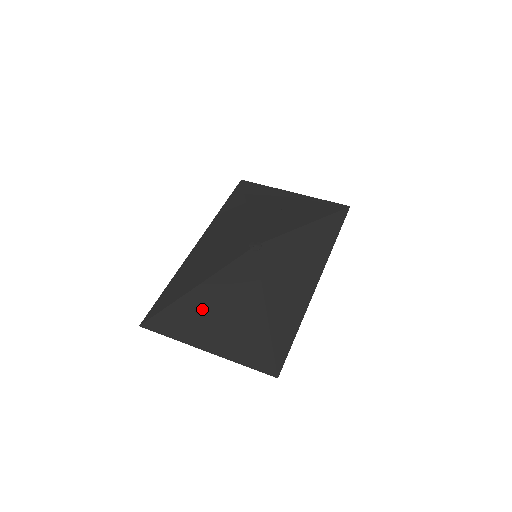
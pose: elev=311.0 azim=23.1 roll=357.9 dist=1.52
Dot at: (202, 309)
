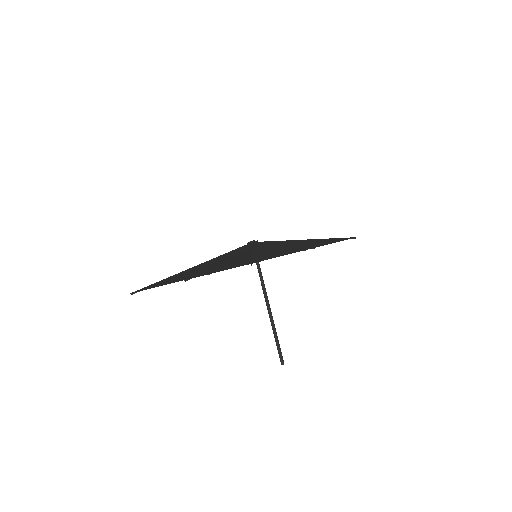
Dot at: (192, 271)
